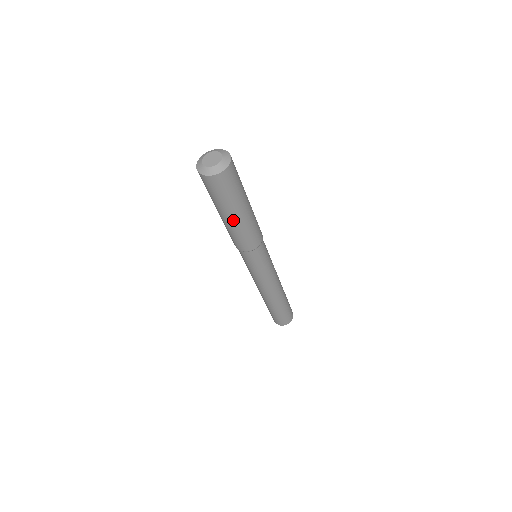
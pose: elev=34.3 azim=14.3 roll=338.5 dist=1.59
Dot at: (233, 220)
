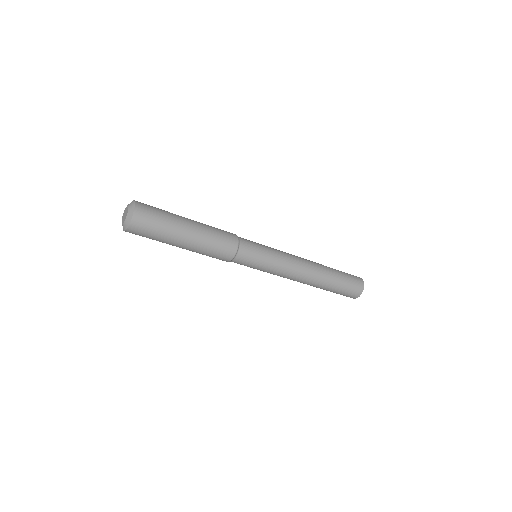
Dot at: (187, 245)
